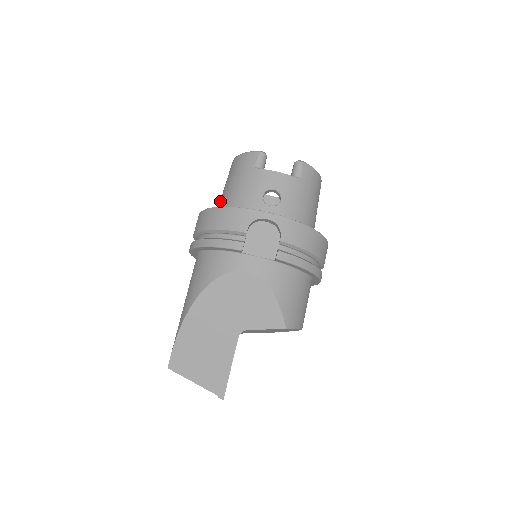
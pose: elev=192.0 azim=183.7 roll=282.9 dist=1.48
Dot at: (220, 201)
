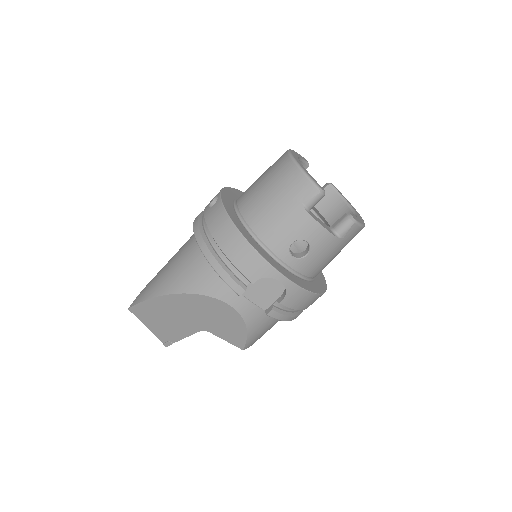
Dot at: (250, 198)
